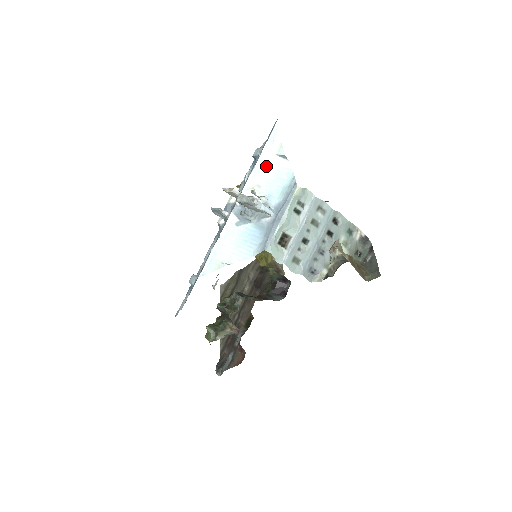
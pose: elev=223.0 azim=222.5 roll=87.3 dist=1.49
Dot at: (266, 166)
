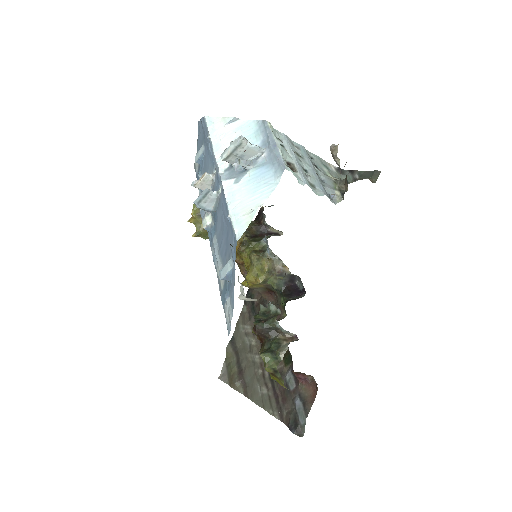
Dot at: (223, 136)
